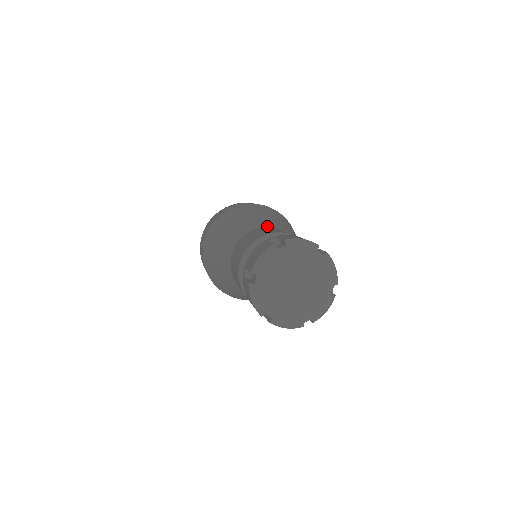
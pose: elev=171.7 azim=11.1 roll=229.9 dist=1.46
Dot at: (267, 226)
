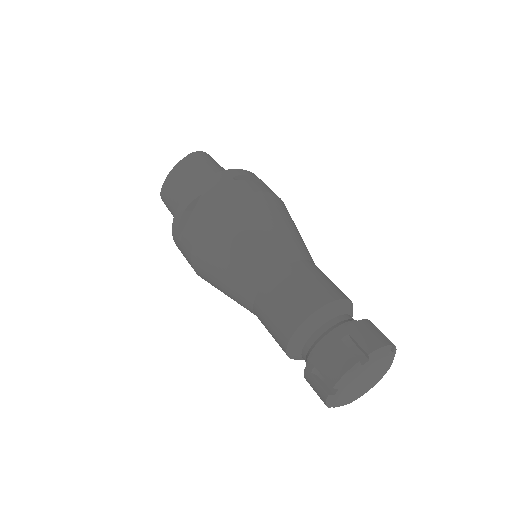
Dot at: (259, 283)
